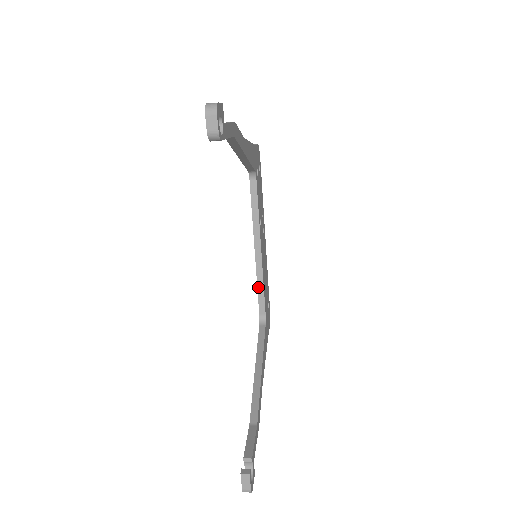
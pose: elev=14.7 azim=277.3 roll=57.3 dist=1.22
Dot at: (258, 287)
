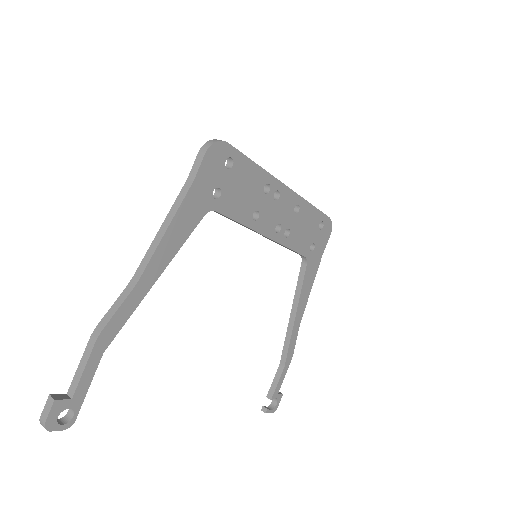
Dot at: (285, 247)
